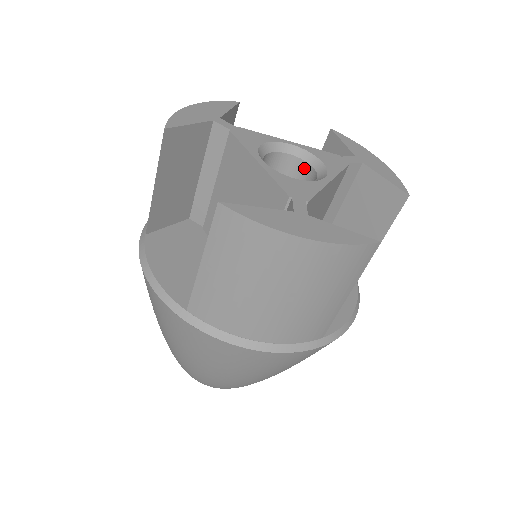
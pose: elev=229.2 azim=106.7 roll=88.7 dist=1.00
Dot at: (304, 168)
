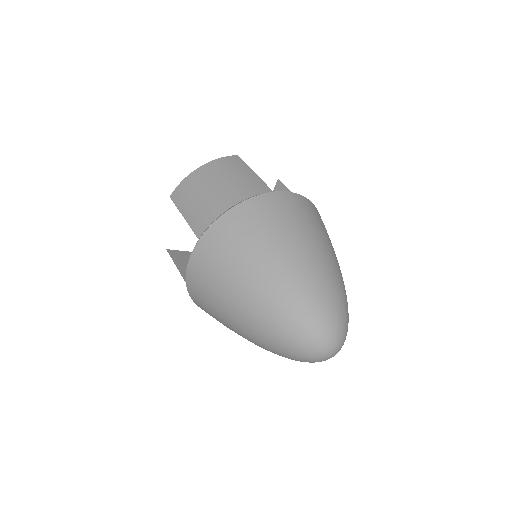
Dot at: occluded
